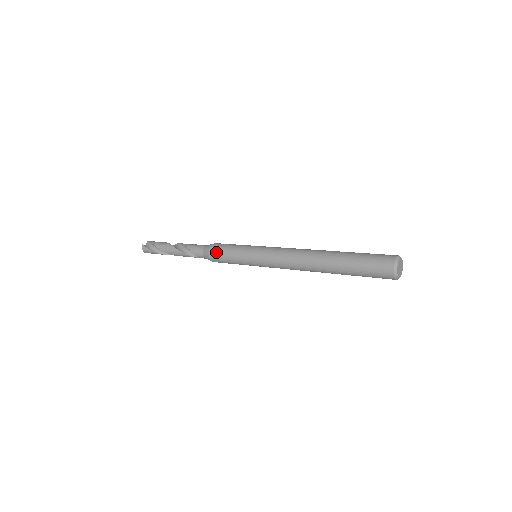
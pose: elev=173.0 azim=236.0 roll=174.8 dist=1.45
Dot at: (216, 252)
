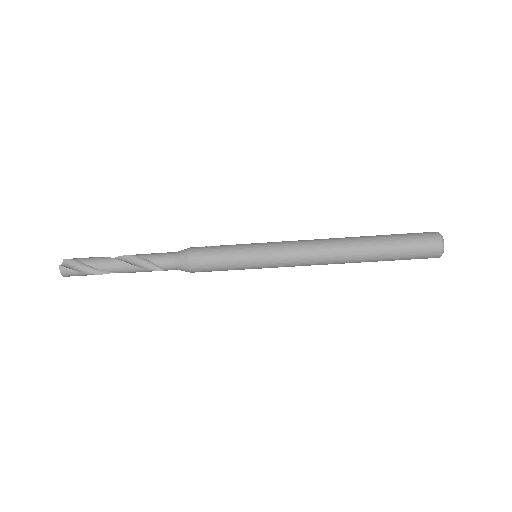
Dot at: (200, 259)
